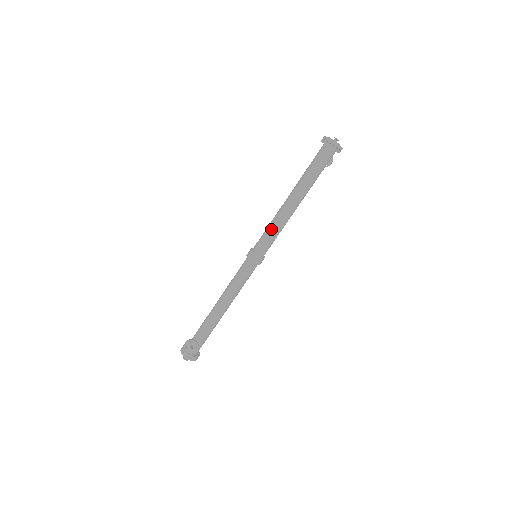
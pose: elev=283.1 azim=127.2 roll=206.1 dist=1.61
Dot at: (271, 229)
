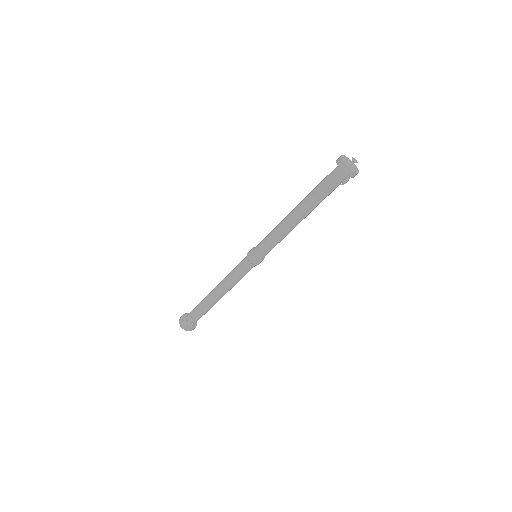
Dot at: (272, 236)
